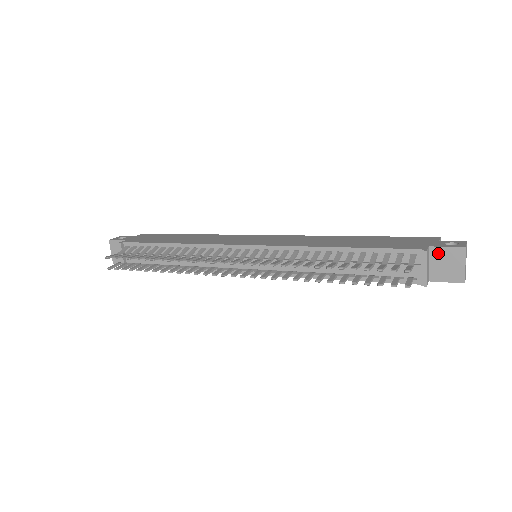
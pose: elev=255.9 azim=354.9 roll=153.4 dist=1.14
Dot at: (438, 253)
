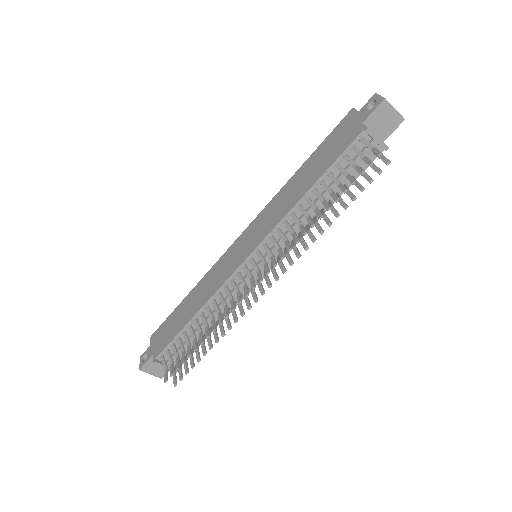
Dot at: (372, 120)
